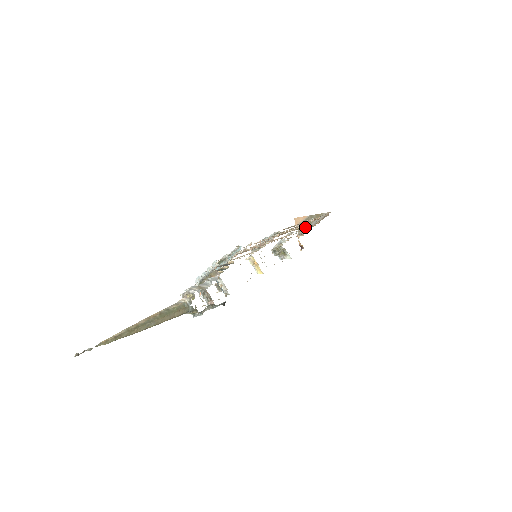
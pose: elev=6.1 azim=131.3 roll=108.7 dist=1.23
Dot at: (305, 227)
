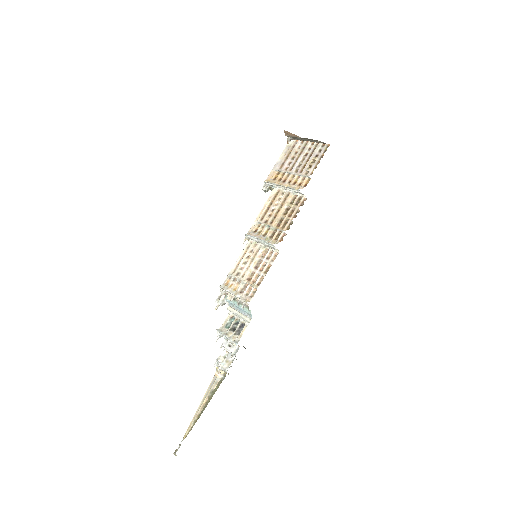
Dot at: (296, 138)
